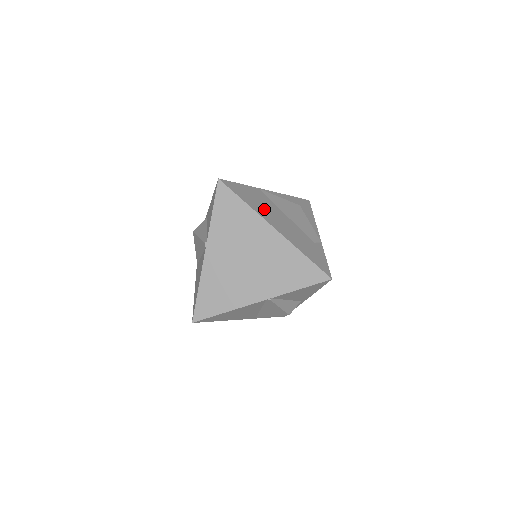
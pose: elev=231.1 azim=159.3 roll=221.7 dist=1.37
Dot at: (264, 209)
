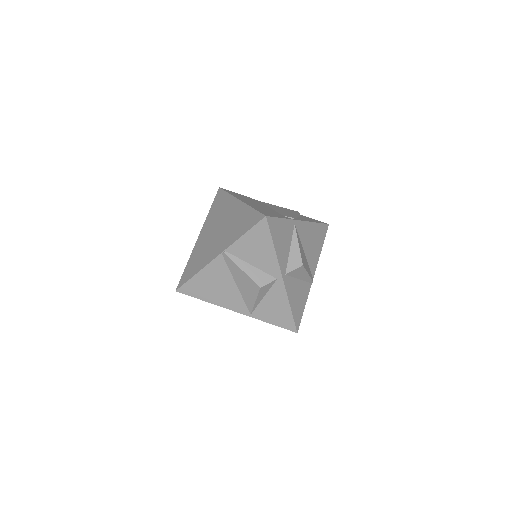
Dot at: (246, 199)
